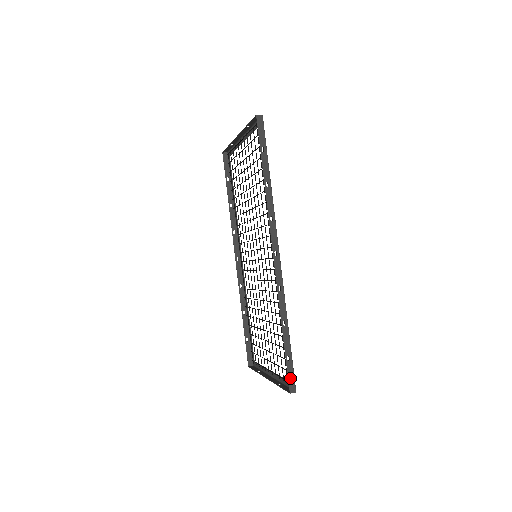
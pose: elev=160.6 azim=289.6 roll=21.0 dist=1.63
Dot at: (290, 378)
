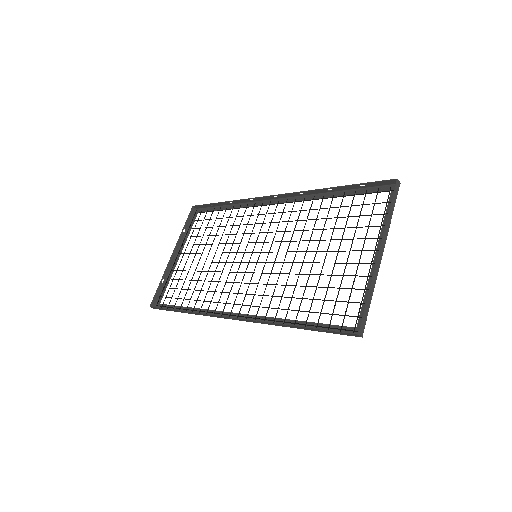
Dot at: (382, 182)
